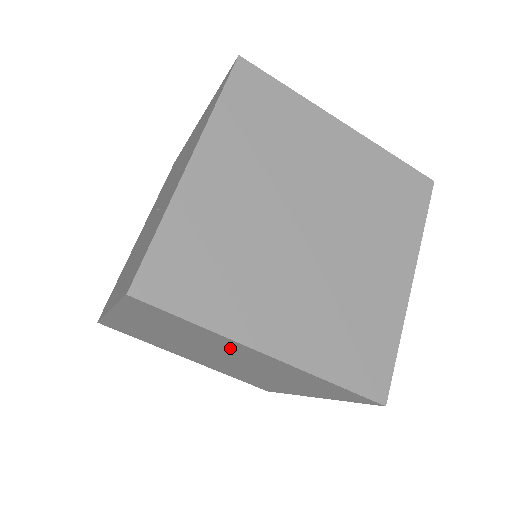
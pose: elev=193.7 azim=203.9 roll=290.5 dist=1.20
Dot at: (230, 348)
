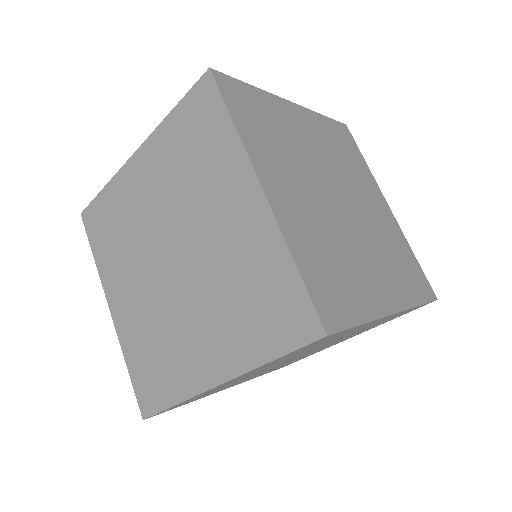
Dot at: (351, 332)
